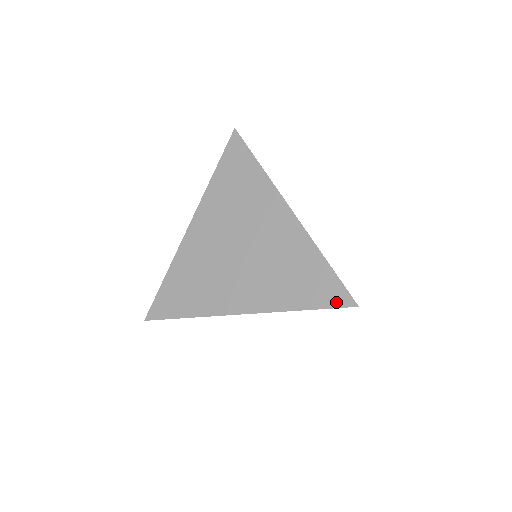
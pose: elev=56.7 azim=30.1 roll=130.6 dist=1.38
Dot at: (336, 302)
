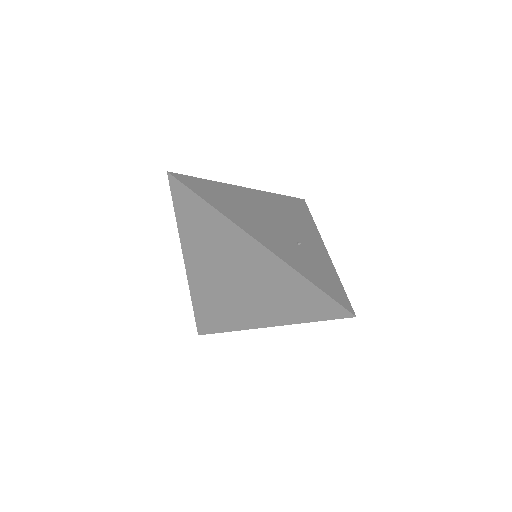
Dot at: (335, 315)
